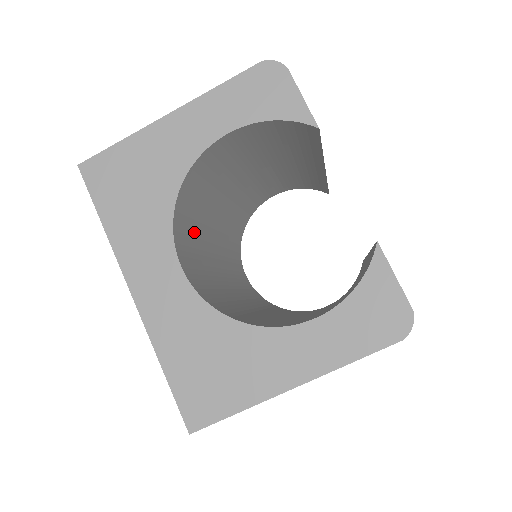
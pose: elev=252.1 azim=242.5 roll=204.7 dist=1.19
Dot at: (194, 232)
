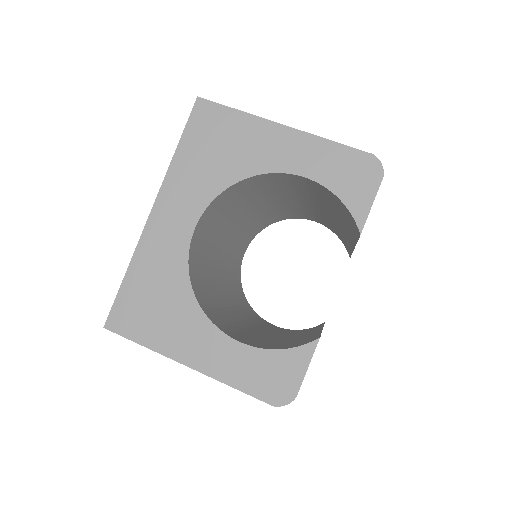
Dot at: (229, 208)
